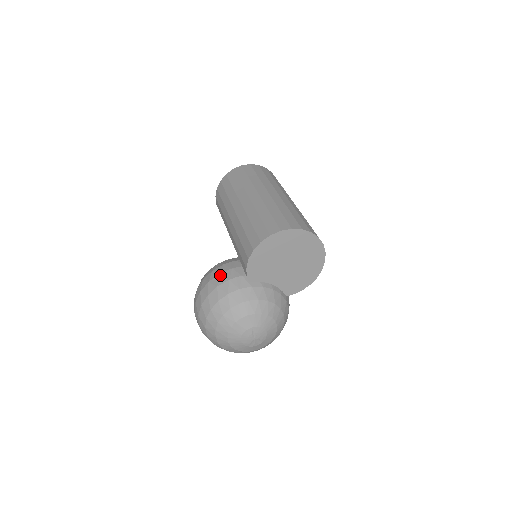
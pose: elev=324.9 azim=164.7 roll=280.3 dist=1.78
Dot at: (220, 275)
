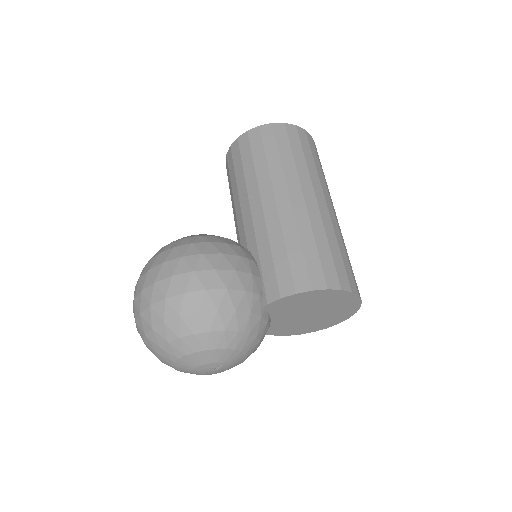
Dot at: (236, 273)
